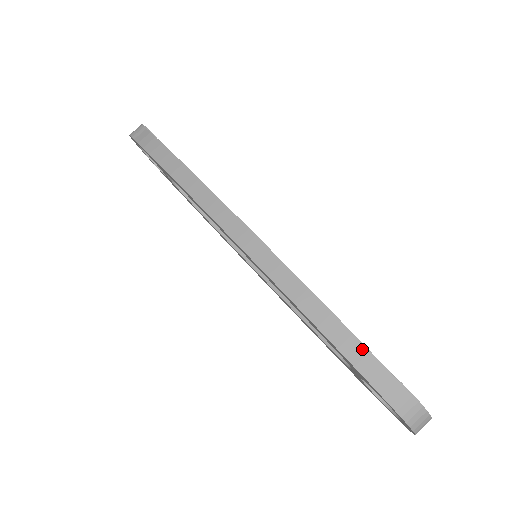
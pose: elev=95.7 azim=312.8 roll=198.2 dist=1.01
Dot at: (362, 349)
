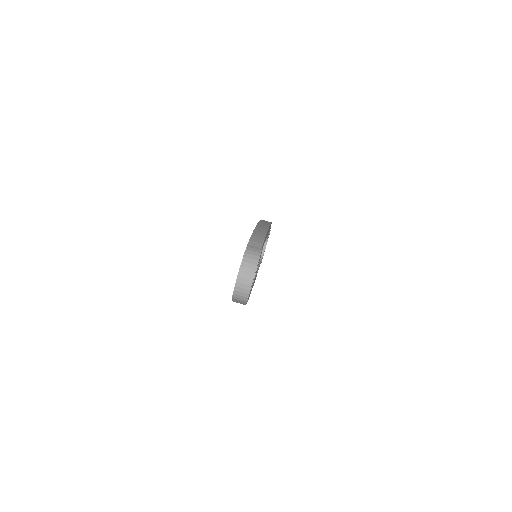
Dot at: (263, 235)
